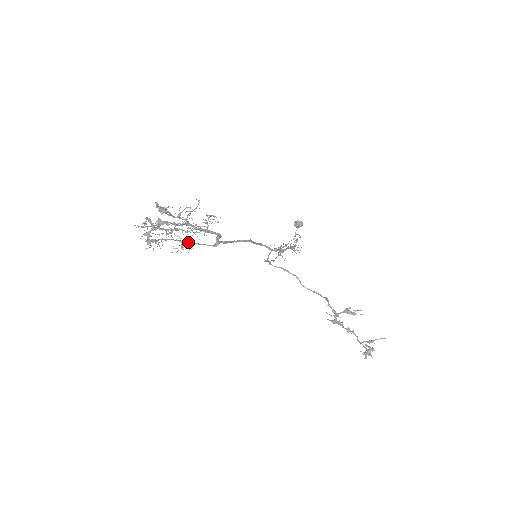
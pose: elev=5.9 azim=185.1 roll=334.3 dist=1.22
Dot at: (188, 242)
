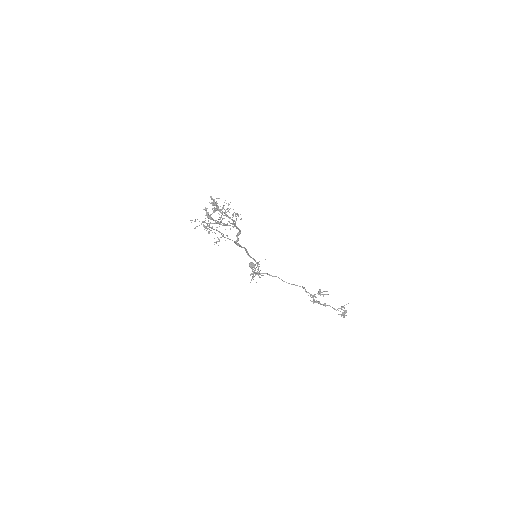
Dot at: (223, 235)
